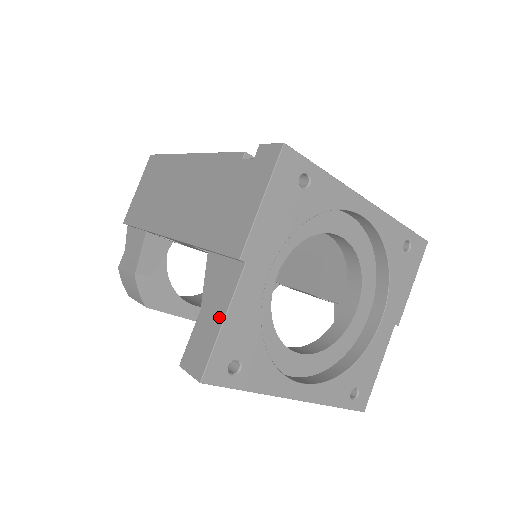
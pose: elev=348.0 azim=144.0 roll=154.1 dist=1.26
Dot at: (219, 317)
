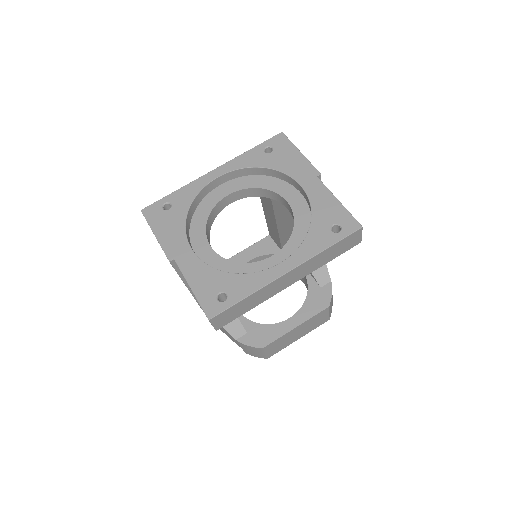
Dot at: occluded
